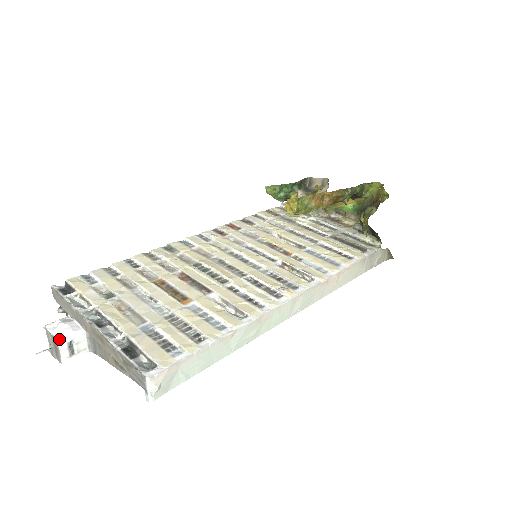
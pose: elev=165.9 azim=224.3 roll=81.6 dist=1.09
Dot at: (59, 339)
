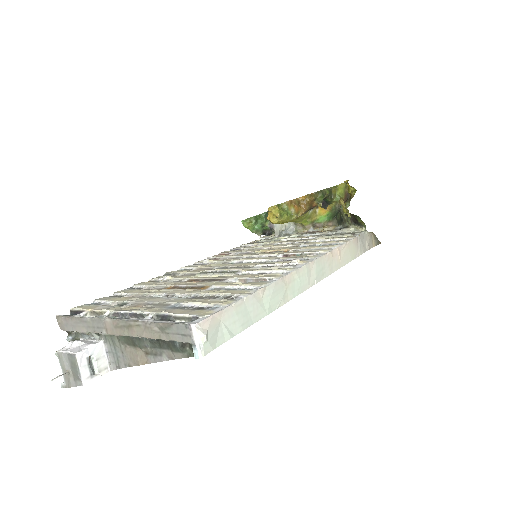
Dot at: (77, 353)
